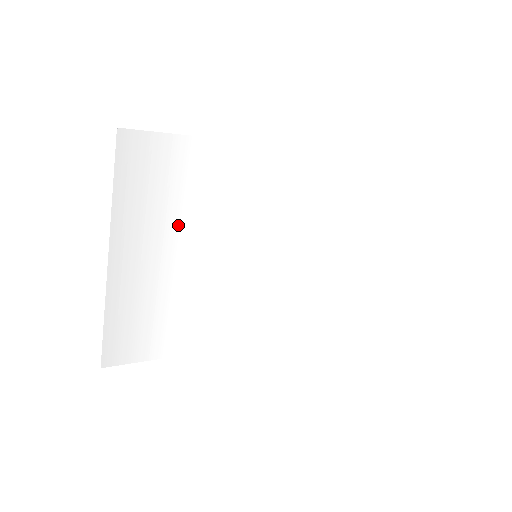
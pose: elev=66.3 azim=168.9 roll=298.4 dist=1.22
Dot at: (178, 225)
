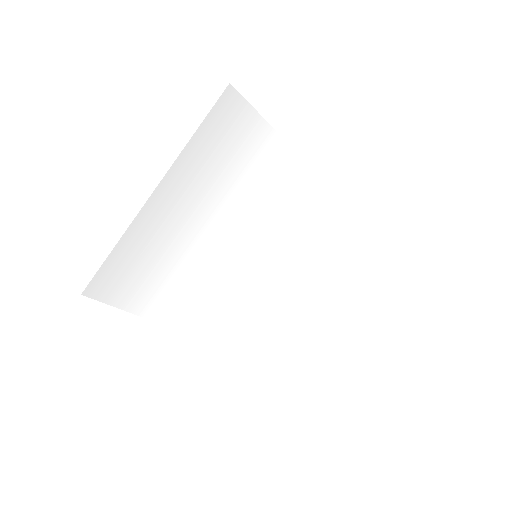
Dot at: (221, 192)
